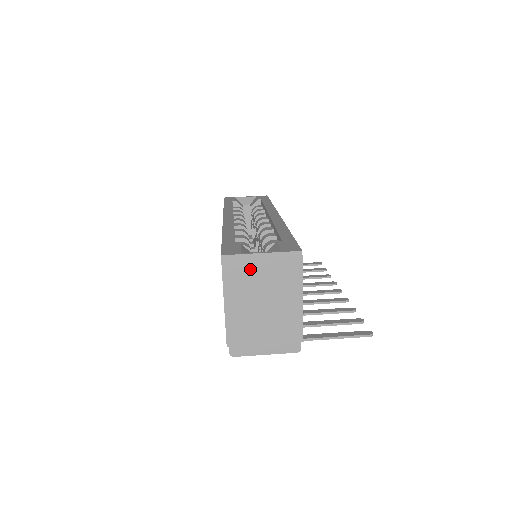
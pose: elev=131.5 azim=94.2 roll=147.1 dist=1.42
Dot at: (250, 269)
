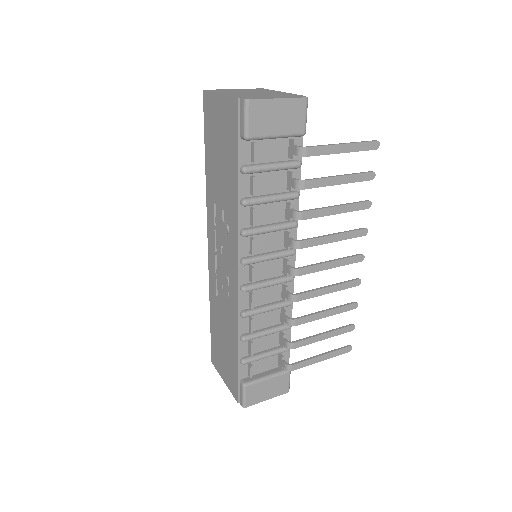
Dot at: occluded
